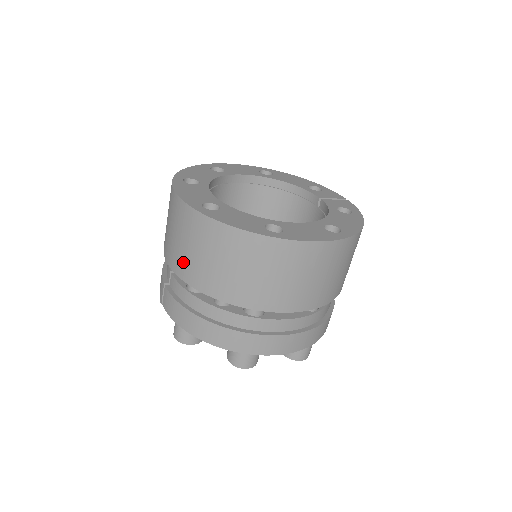
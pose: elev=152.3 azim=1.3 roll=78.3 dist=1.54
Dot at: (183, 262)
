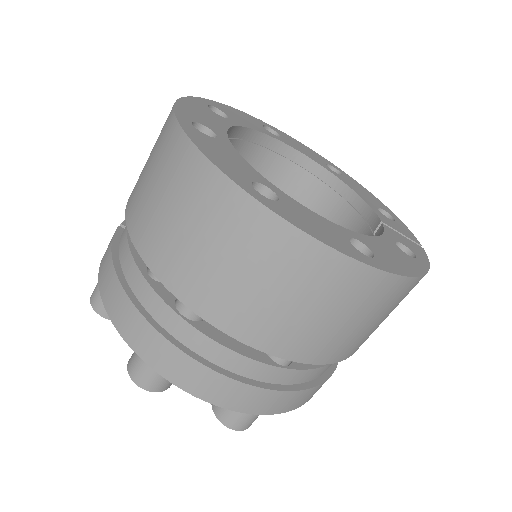
Dot at: (136, 192)
